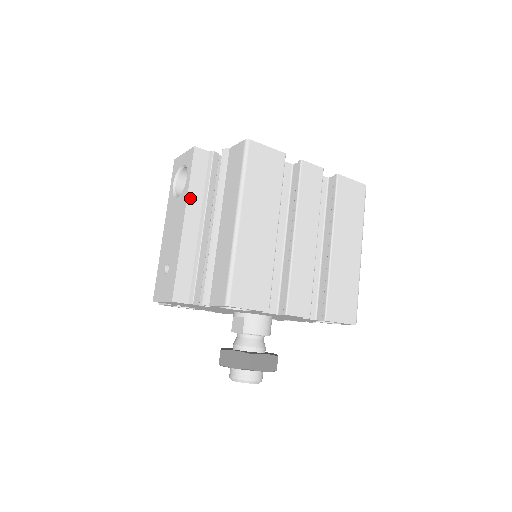
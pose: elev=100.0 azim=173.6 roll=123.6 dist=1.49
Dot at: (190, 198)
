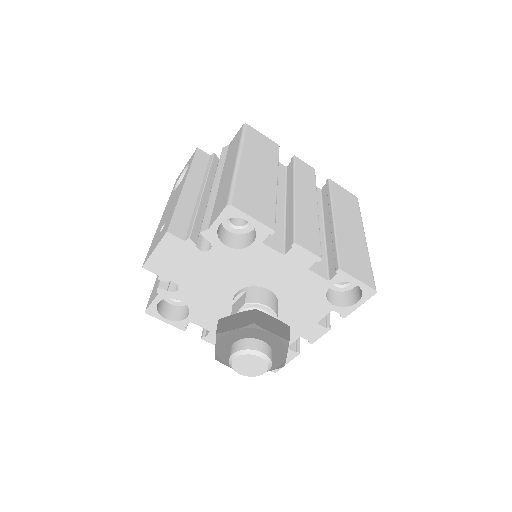
Dot at: (191, 173)
